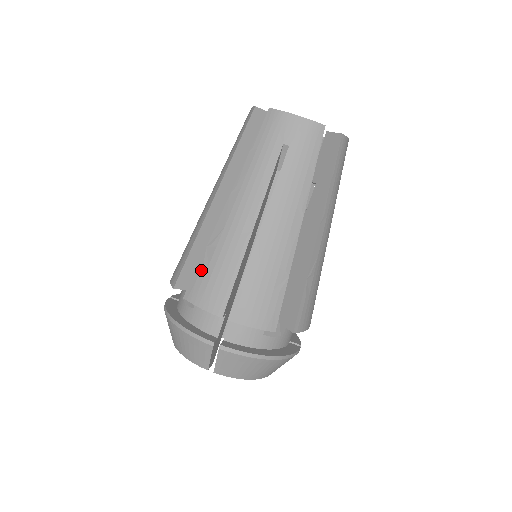
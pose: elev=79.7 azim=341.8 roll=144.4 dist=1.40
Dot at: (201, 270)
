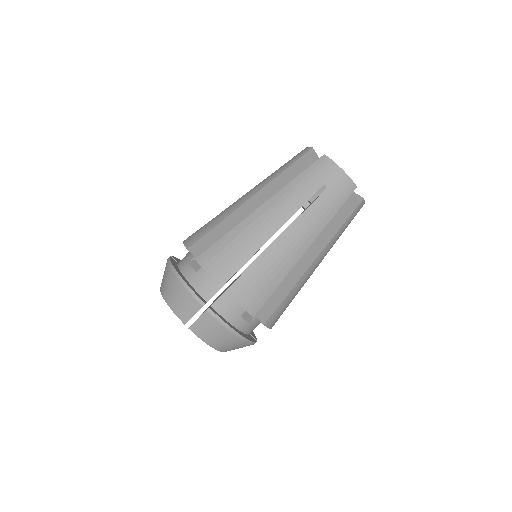
Dot at: (220, 245)
